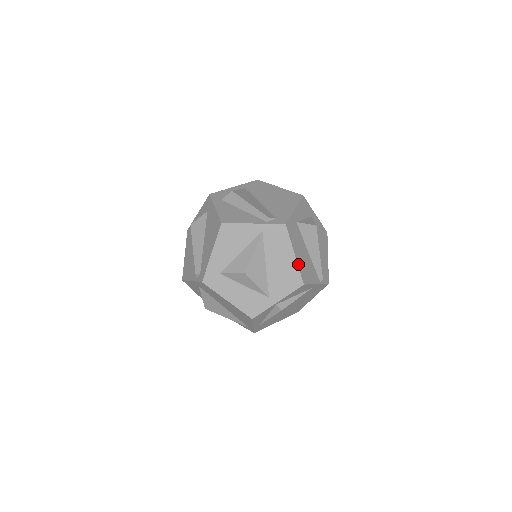
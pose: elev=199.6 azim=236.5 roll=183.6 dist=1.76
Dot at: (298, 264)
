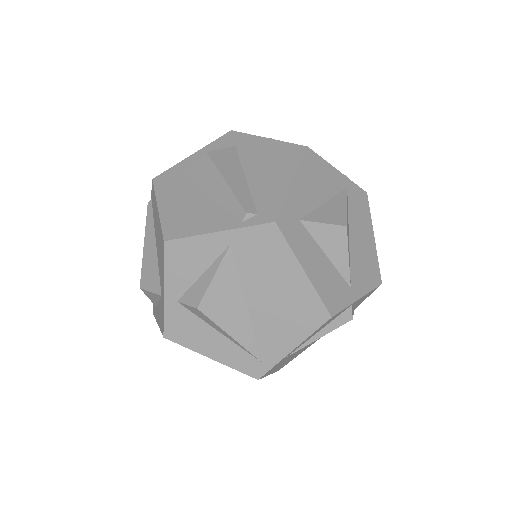
Dot at: (375, 252)
